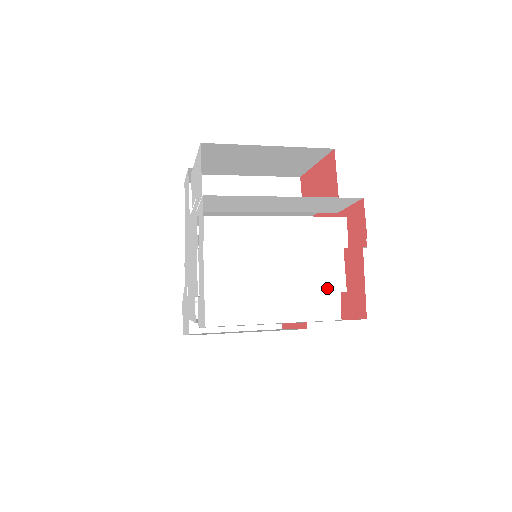
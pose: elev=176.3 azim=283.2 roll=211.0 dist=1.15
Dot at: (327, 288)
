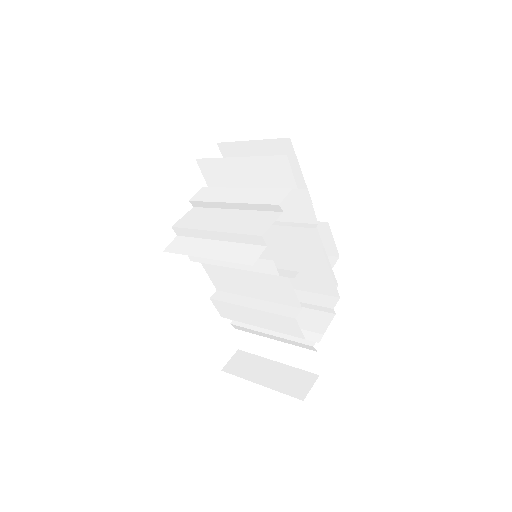
Dot at: (249, 232)
